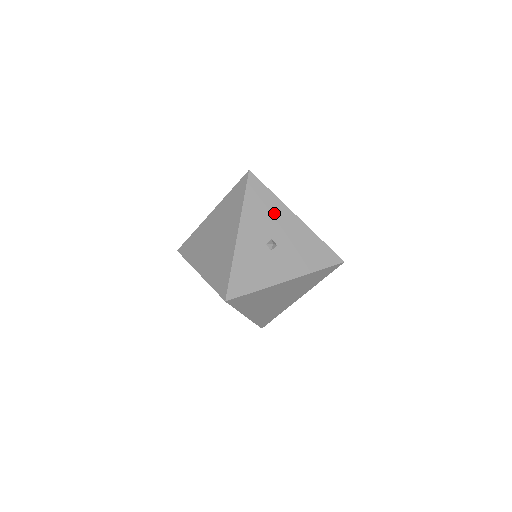
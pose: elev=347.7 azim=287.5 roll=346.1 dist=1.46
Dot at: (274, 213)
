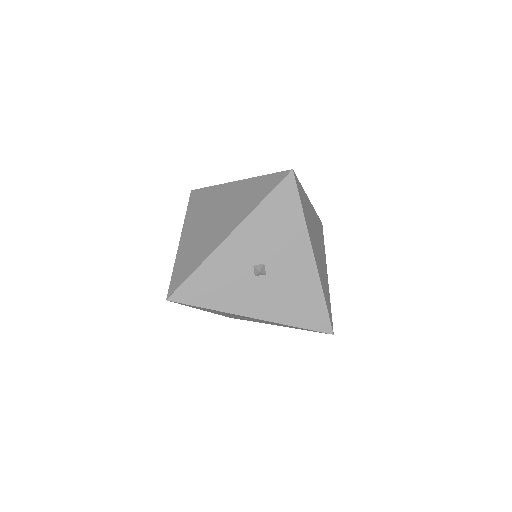
Dot at: (288, 236)
